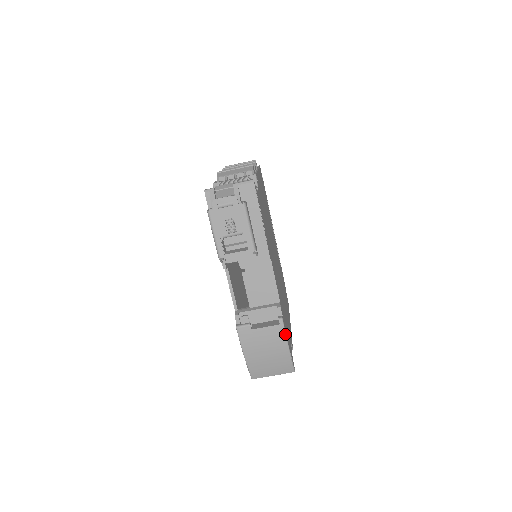
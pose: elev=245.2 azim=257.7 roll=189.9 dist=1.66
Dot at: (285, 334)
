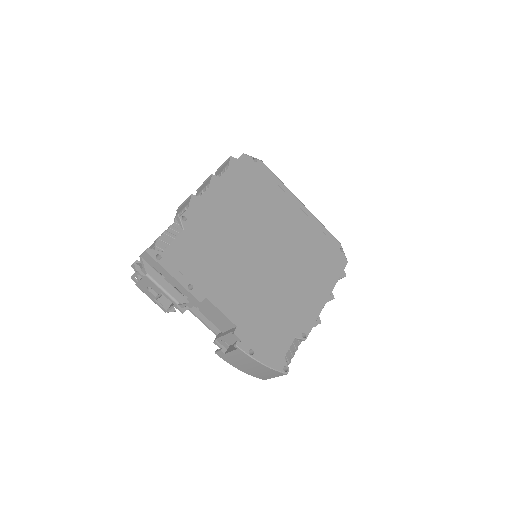
Dot at: (247, 355)
